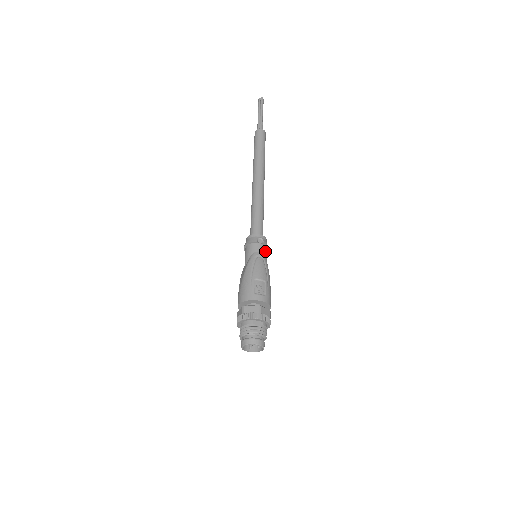
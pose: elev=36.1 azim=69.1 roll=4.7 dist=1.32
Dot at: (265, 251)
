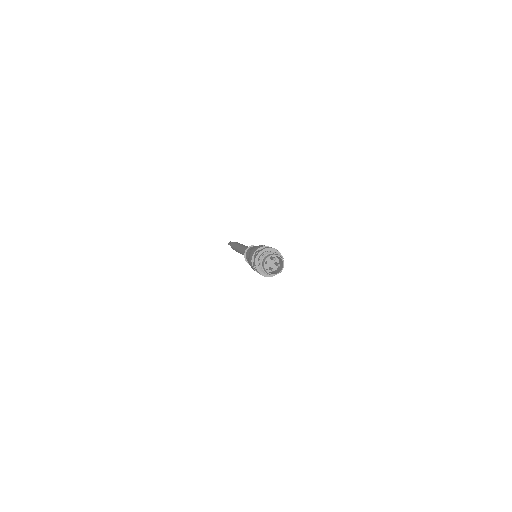
Dot at: occluded
